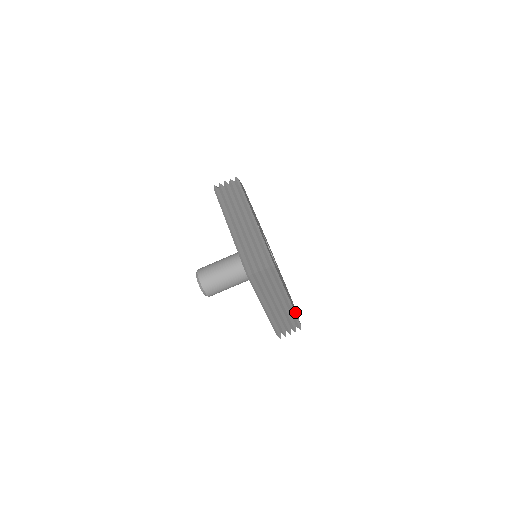
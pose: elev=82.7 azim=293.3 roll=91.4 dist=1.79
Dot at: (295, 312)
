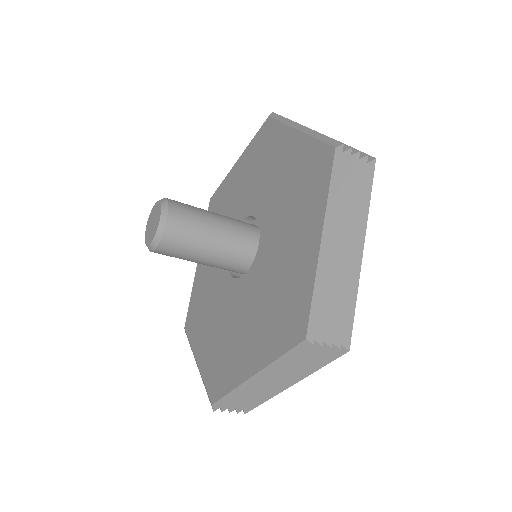
Dot at: occluded
